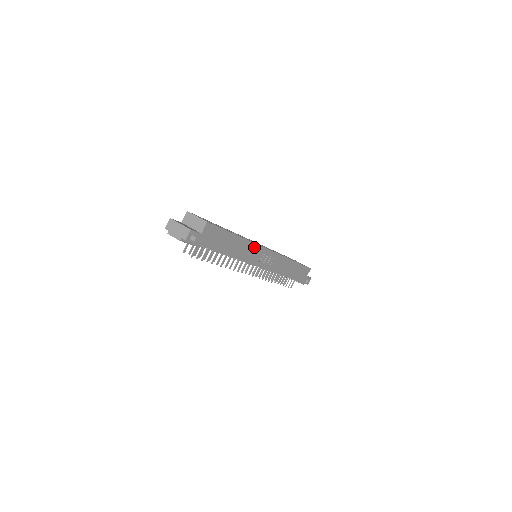
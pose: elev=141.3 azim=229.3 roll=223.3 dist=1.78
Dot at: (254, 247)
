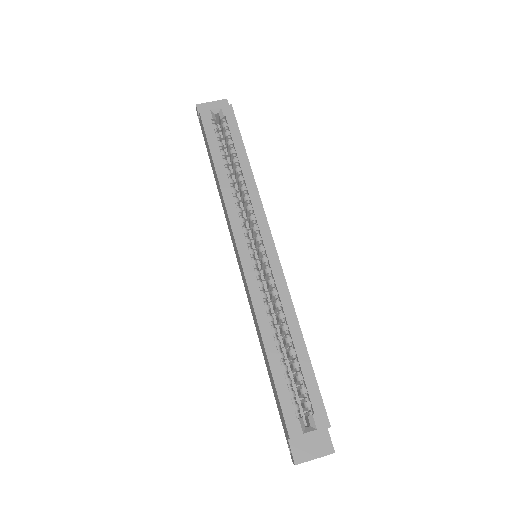
Dot at: (287, 291)
